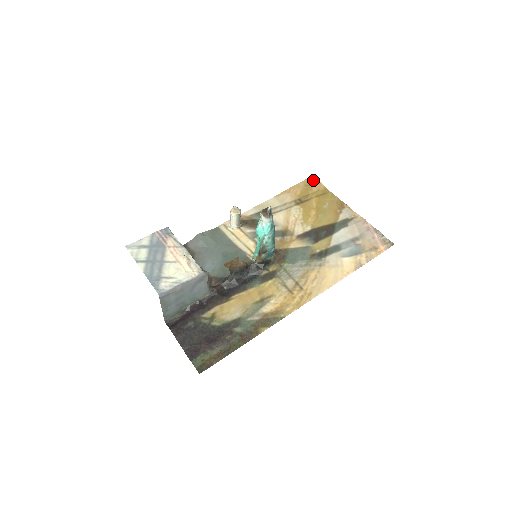
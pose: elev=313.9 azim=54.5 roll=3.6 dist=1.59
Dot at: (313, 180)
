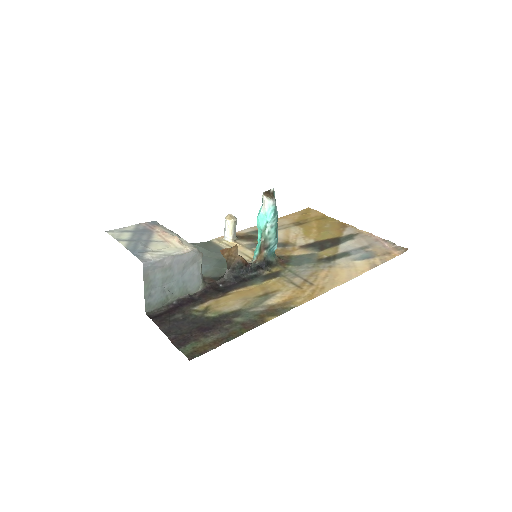
Dot at: (310, 210)
